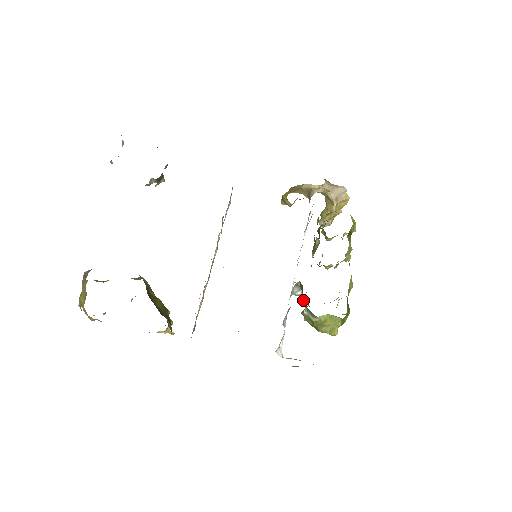
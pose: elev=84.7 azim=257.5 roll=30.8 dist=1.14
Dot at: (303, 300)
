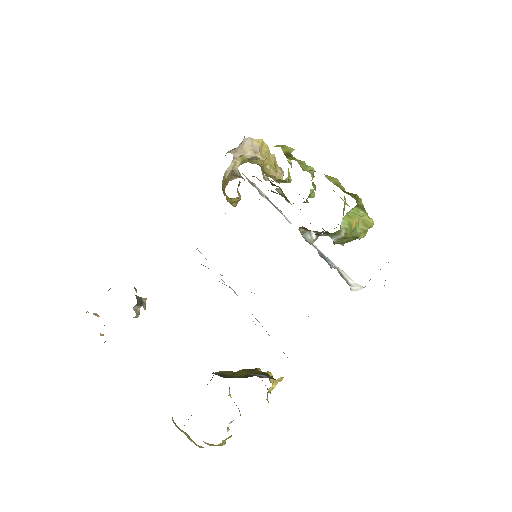
Dot at: (317, 234)
